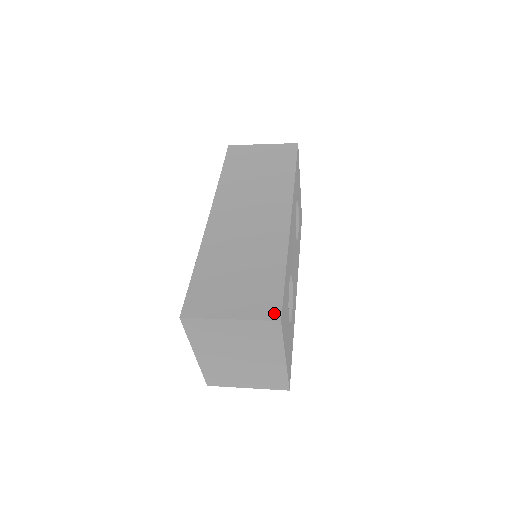
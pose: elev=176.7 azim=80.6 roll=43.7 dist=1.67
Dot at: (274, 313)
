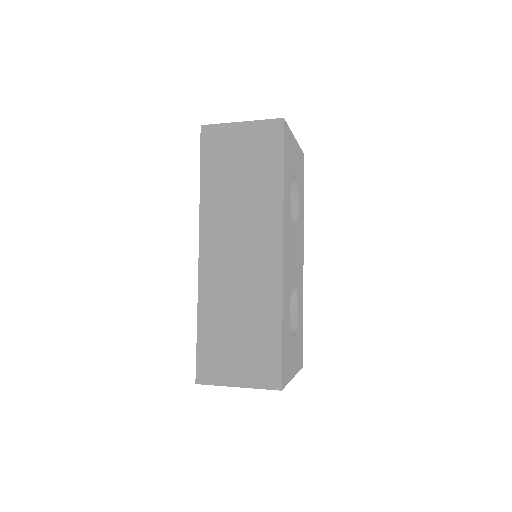
Dot at: (275, 382)
